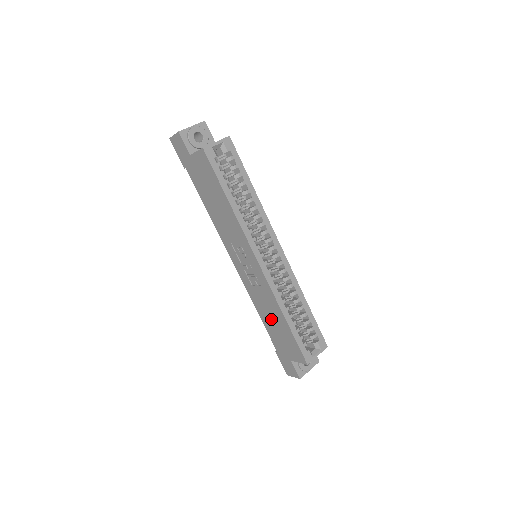
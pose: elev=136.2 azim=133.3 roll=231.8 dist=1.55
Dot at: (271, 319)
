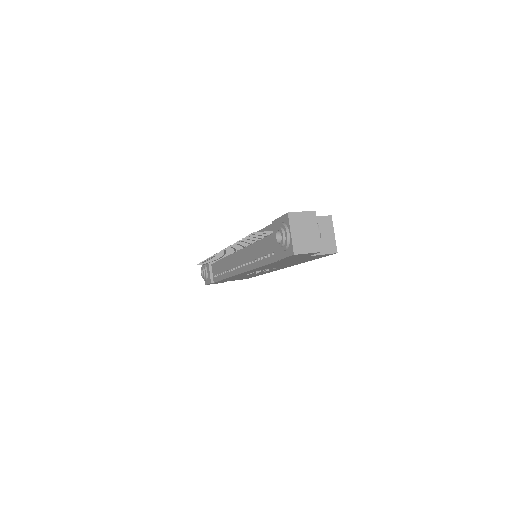
Dot at: occluded
